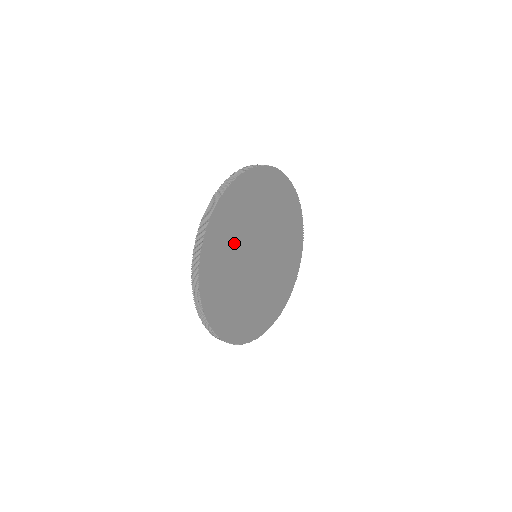
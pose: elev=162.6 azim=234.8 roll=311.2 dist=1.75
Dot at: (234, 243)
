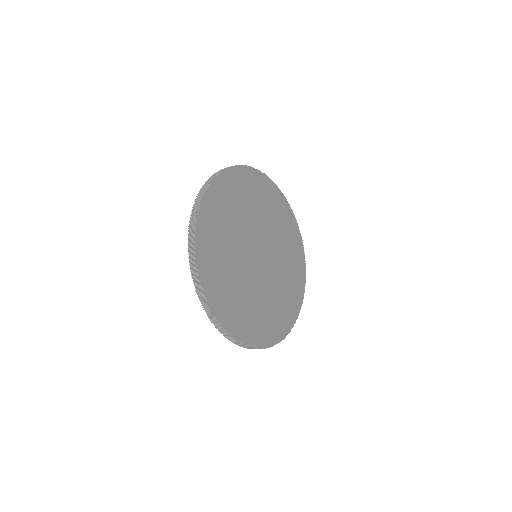
Dot at: (253, 209)
